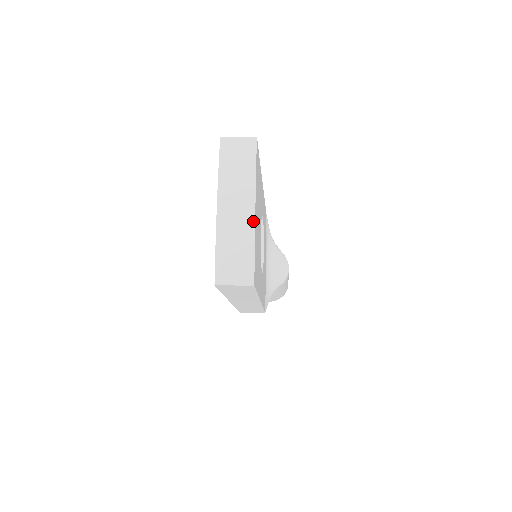
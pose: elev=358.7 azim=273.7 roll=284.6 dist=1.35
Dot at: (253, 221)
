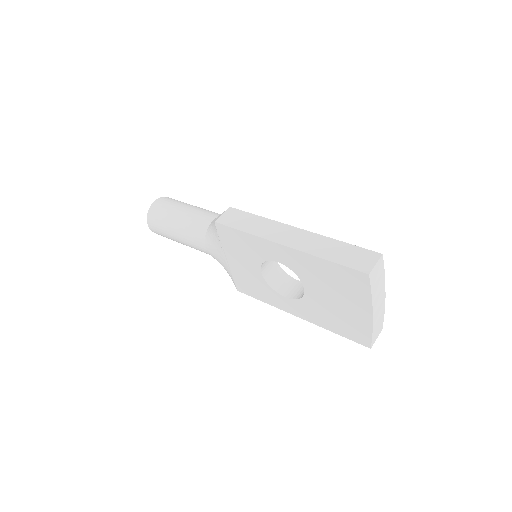
Dot at: occluded
